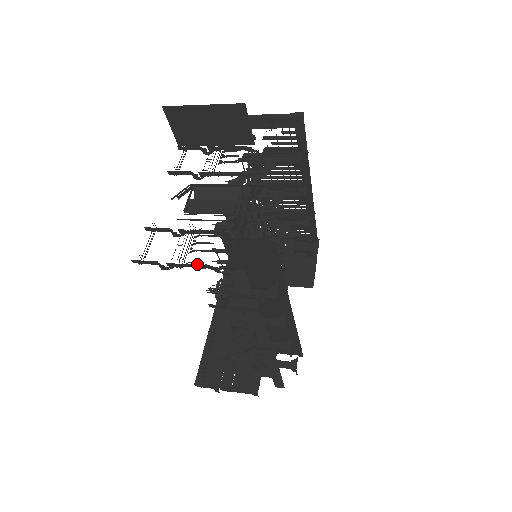
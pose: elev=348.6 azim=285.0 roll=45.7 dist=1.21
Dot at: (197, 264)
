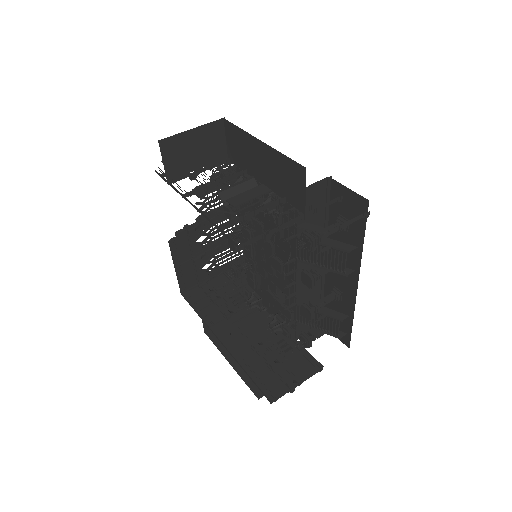
Dot at: (292, 219)
